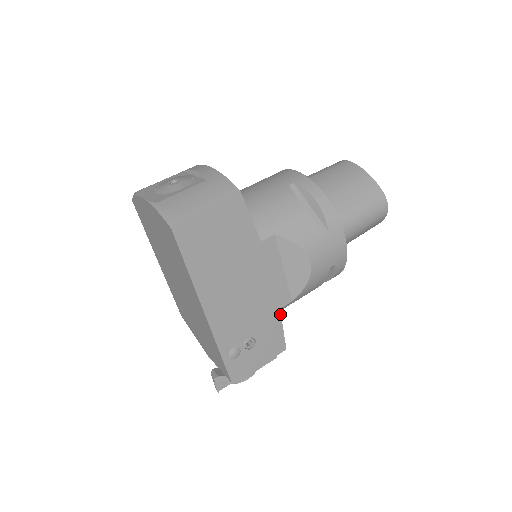
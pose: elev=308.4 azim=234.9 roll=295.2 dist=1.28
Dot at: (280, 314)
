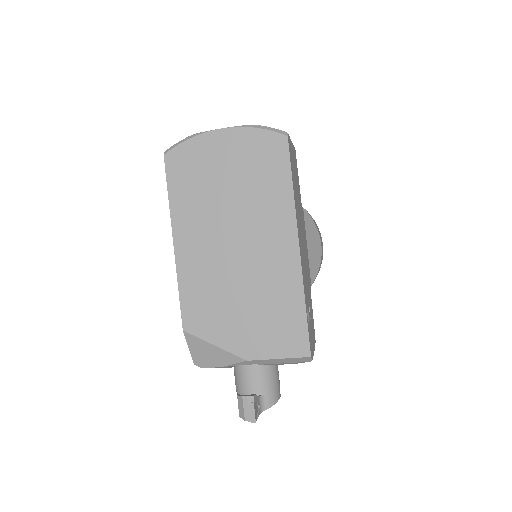
Dot at: occluded
